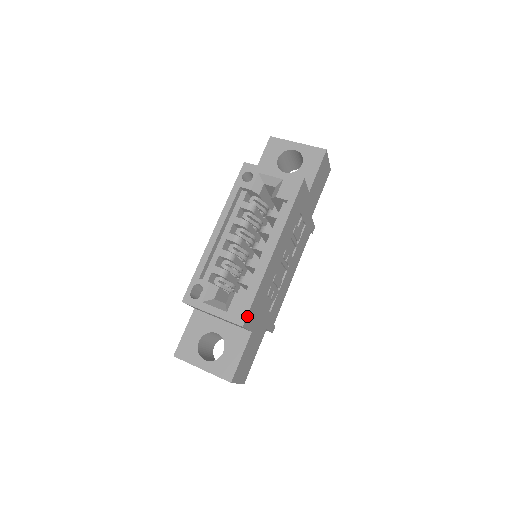
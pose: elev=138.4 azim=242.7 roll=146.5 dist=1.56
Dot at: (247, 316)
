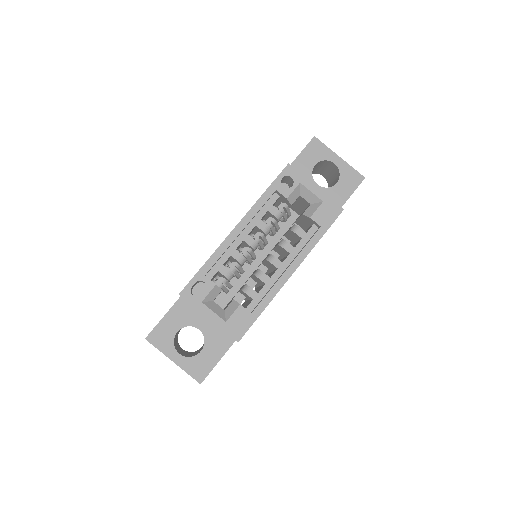
Dot at: occluded
